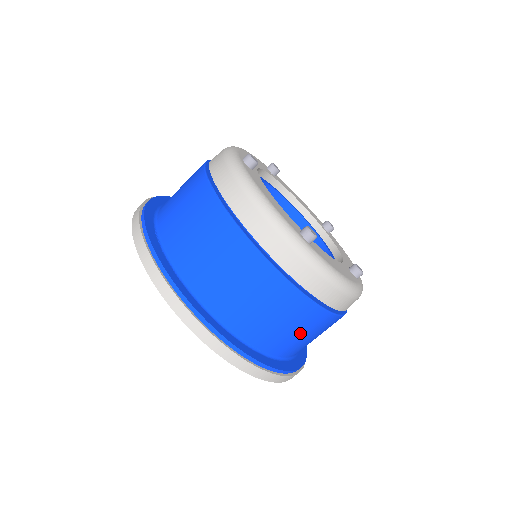
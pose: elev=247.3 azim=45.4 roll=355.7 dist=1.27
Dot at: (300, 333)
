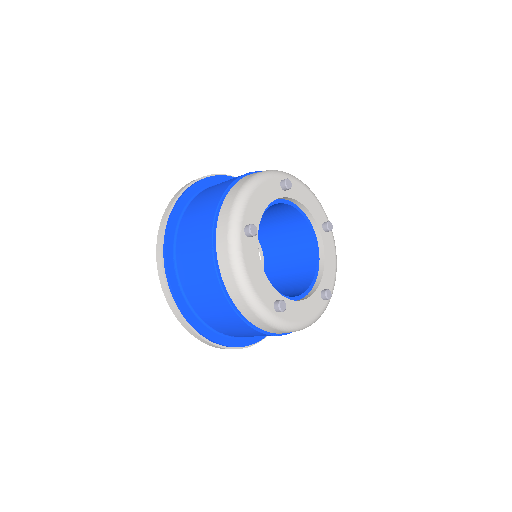
Dot at: occluded
